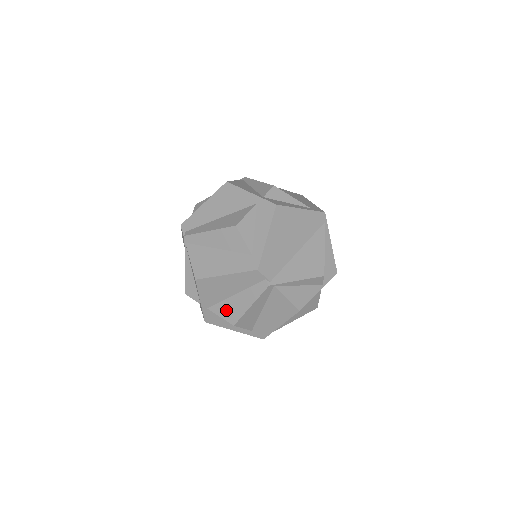
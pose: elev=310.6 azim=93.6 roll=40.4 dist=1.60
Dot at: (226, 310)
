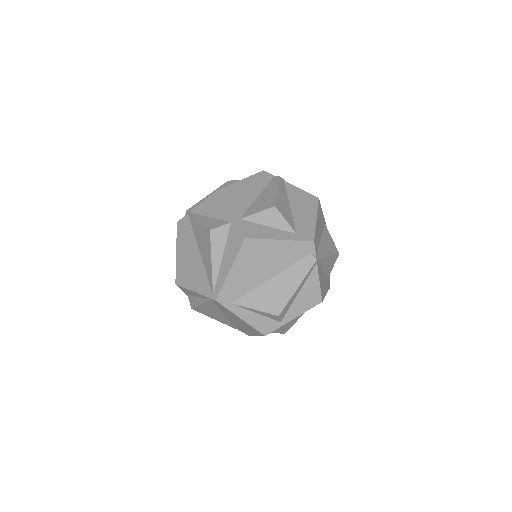
Dot at: (259, 206)
